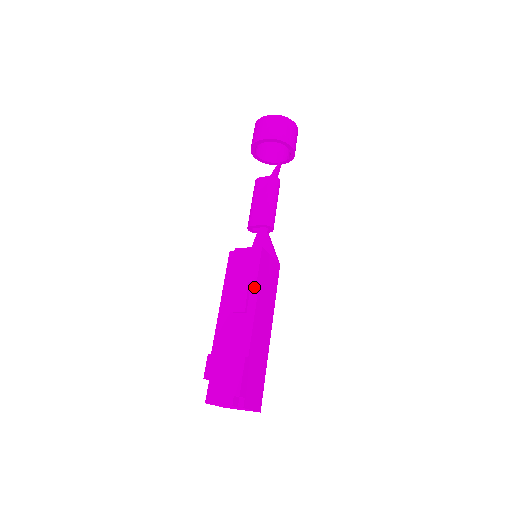
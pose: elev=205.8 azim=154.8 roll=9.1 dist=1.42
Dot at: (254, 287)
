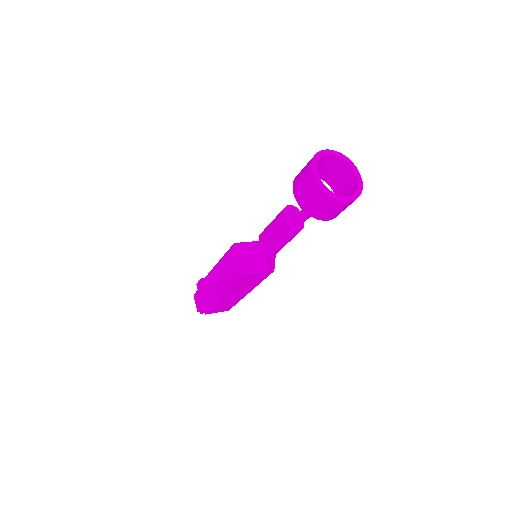
Dot at: occluded
